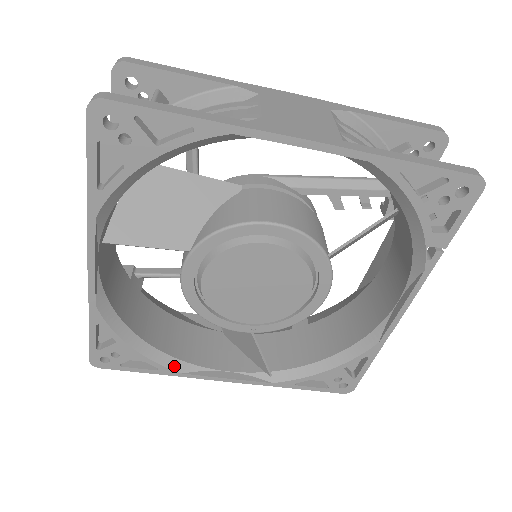
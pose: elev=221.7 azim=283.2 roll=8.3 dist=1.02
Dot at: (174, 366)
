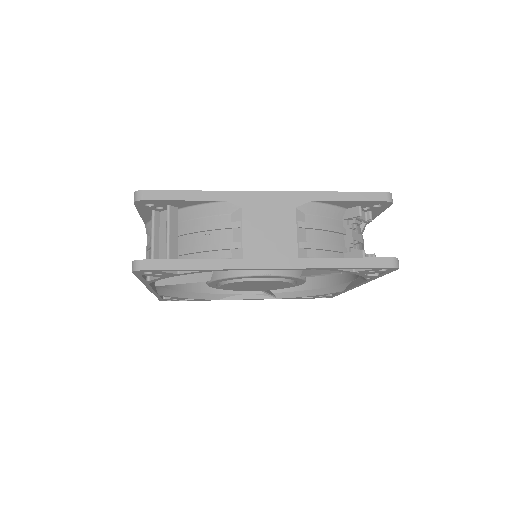
Dot at: (212, 298)
